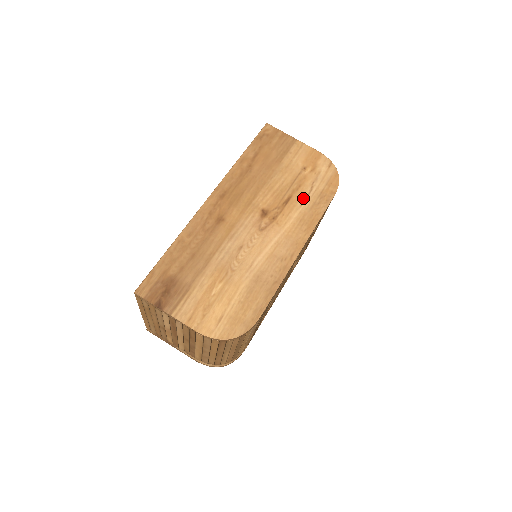
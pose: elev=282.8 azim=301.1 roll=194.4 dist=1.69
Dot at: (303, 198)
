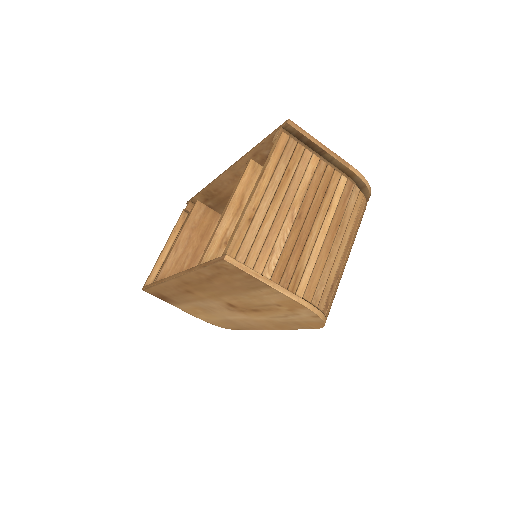
Dot at: (274, 316)
